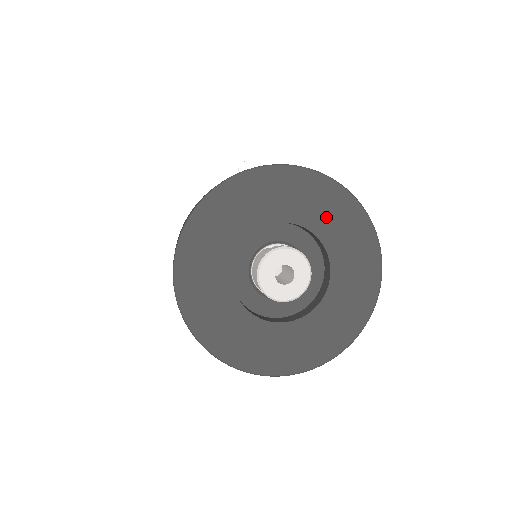
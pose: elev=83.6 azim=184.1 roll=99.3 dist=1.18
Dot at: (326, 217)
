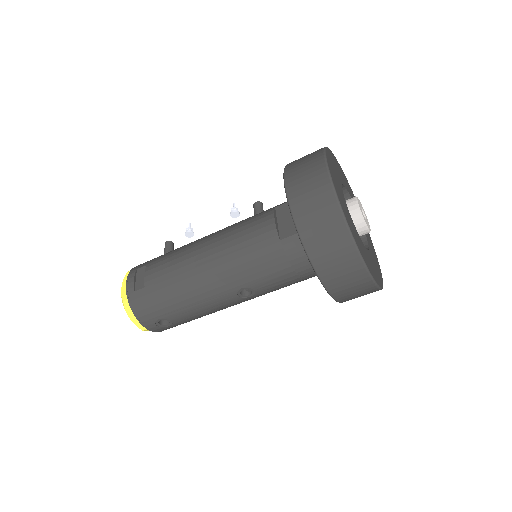
Dot at: occluded
